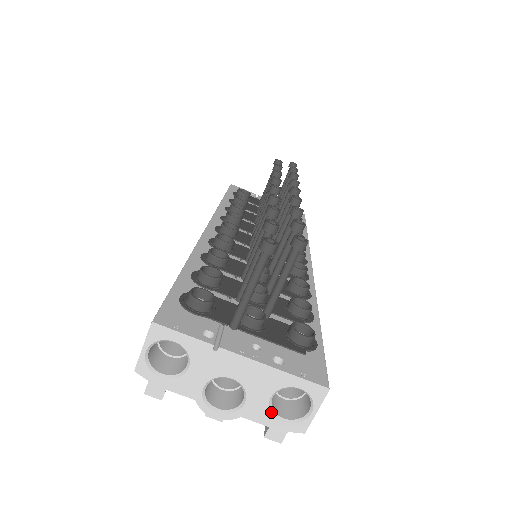
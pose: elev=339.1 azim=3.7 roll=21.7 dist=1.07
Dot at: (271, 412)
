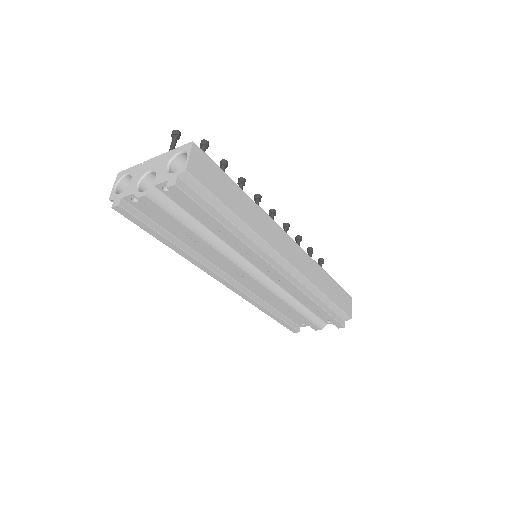
Dot at: (168, 173)
